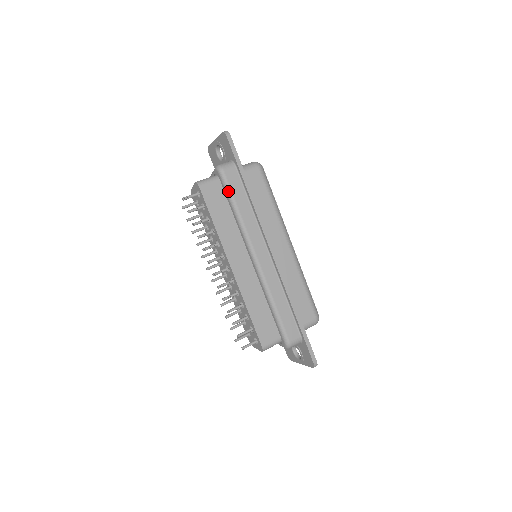
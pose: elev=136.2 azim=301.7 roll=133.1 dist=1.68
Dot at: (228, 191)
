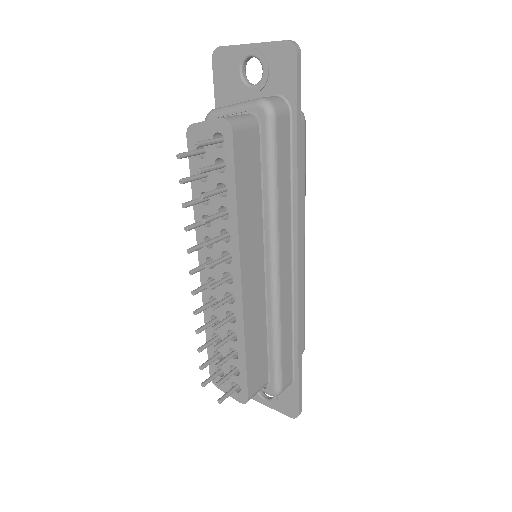
Dot at: (272, 152)
